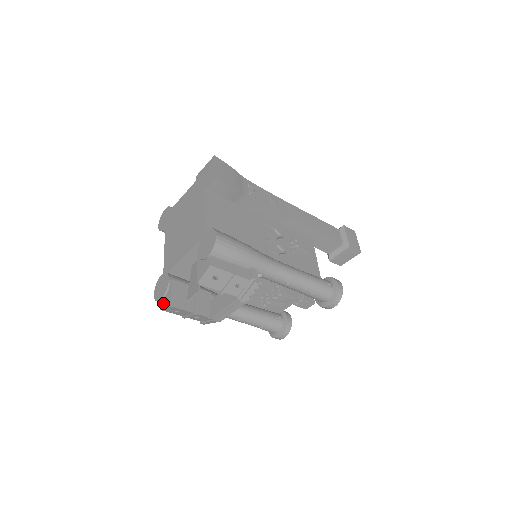
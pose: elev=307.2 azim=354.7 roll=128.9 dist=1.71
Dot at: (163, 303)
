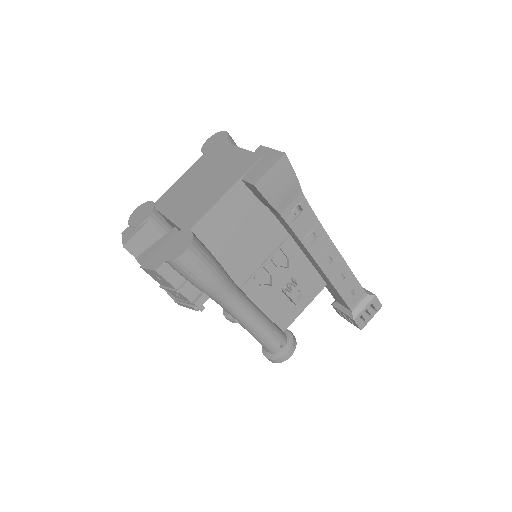
Dot at: (127, 231)
